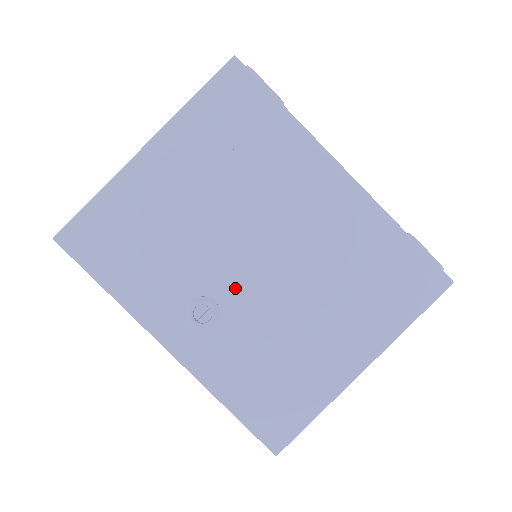
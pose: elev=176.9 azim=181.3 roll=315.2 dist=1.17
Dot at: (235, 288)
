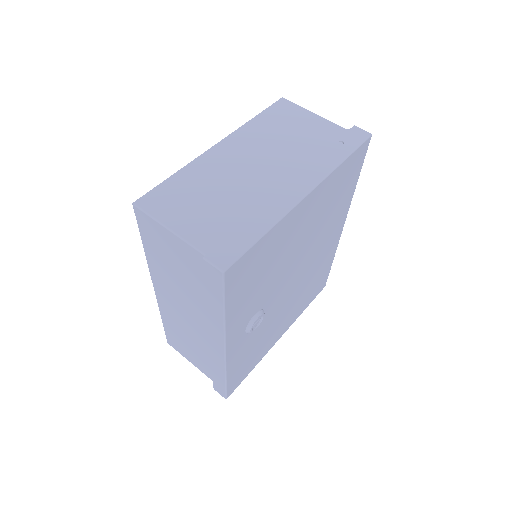
Dot at: (275, 301)
